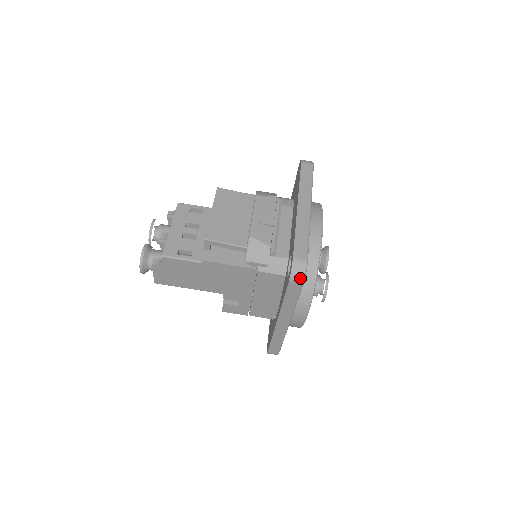
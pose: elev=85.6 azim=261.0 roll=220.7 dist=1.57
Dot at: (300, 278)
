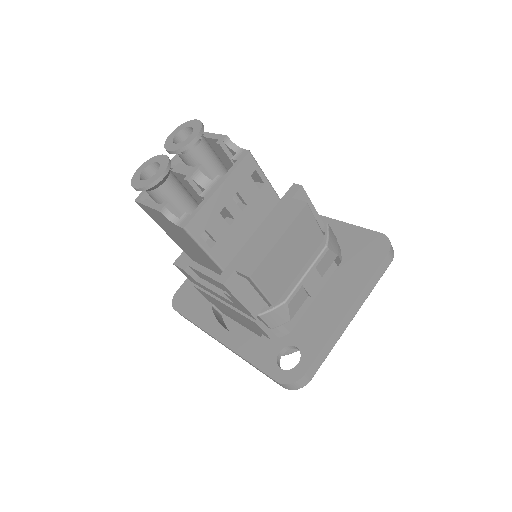
Dot at: (289, 388)
